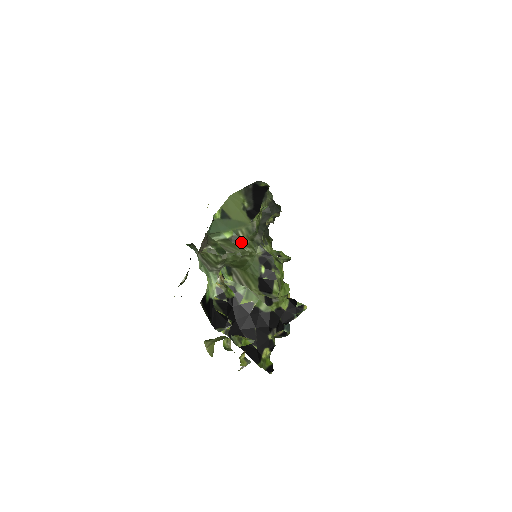
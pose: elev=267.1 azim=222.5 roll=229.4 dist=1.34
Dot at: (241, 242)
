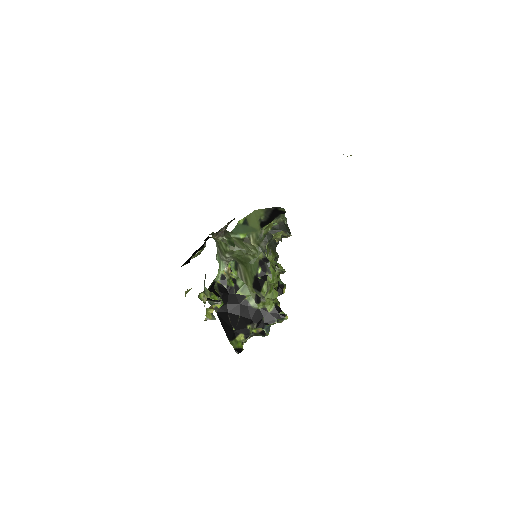
Dot at: (250, 244)
